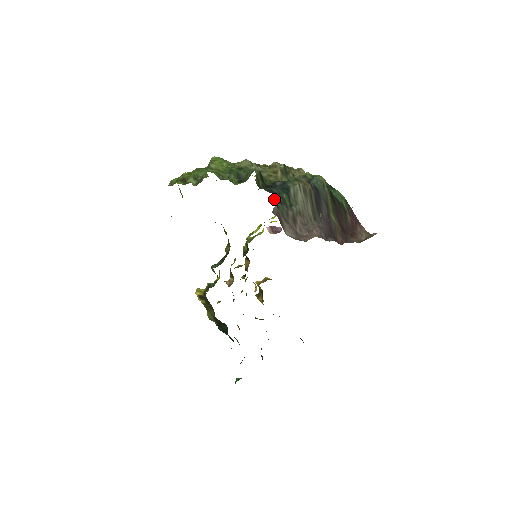
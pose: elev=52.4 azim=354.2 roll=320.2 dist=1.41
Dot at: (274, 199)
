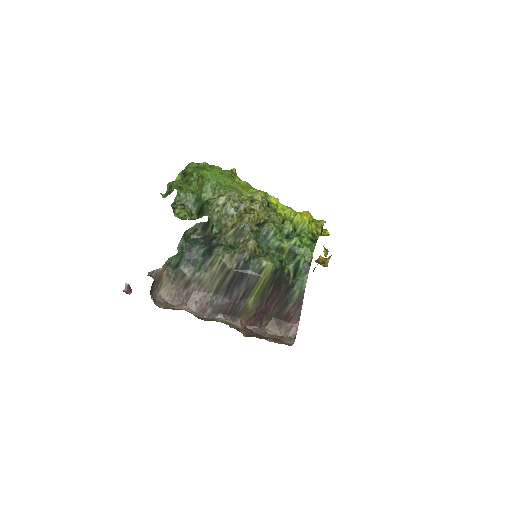
Dot at: (177, 259)
